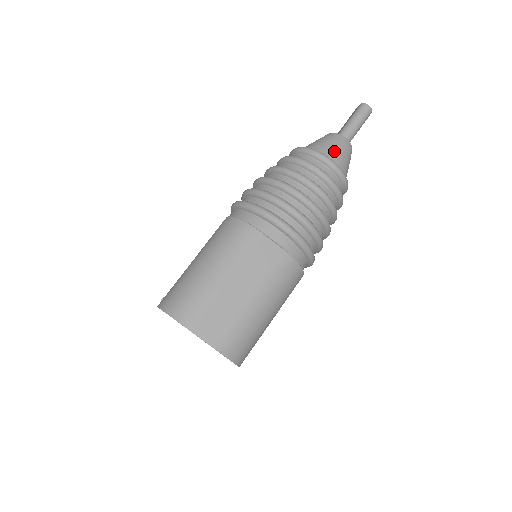
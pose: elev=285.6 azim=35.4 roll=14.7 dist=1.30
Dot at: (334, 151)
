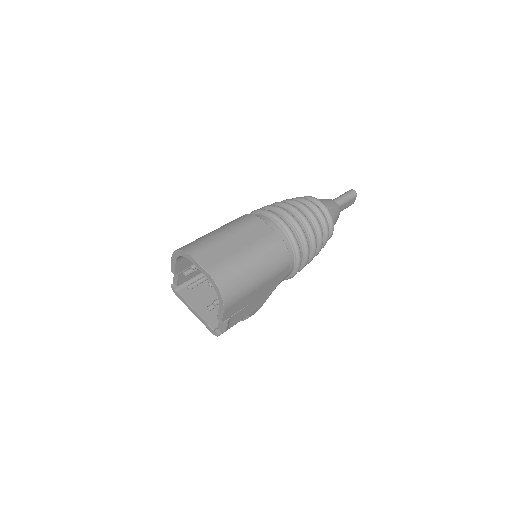
Dot at: (324, 201)
